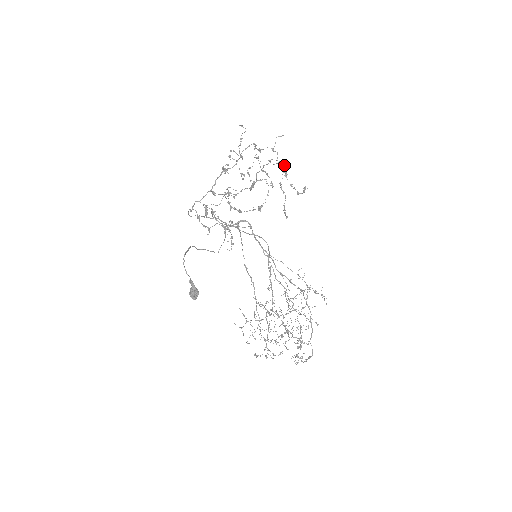
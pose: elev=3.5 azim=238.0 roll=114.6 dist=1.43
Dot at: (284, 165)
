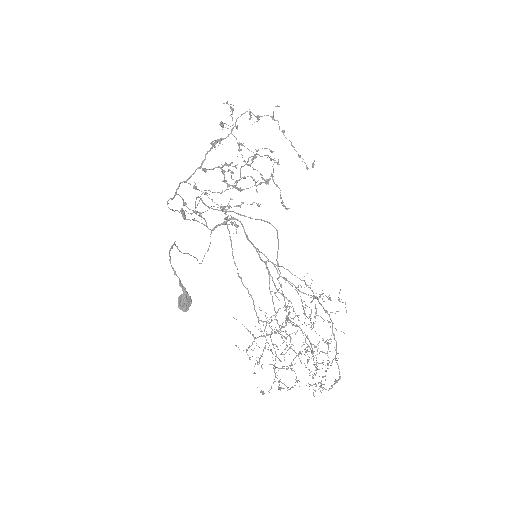
Dot at: occluded
